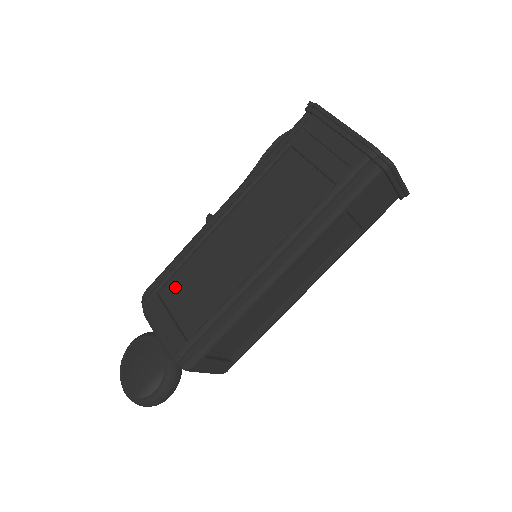
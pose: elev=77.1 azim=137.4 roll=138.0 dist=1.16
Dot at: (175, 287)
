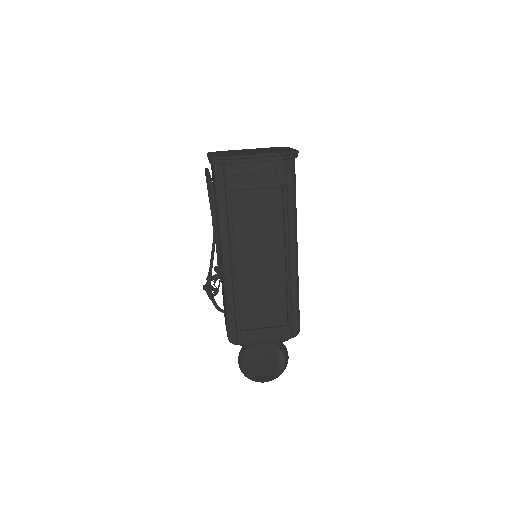
Dot at: (247, 317)
